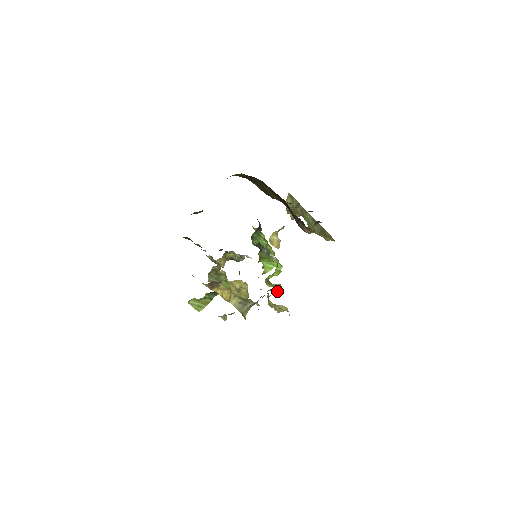
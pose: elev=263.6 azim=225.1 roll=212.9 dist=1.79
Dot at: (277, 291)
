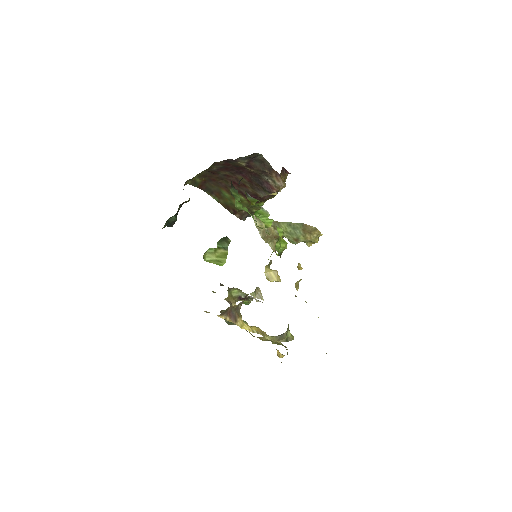
Dot at: occluded
